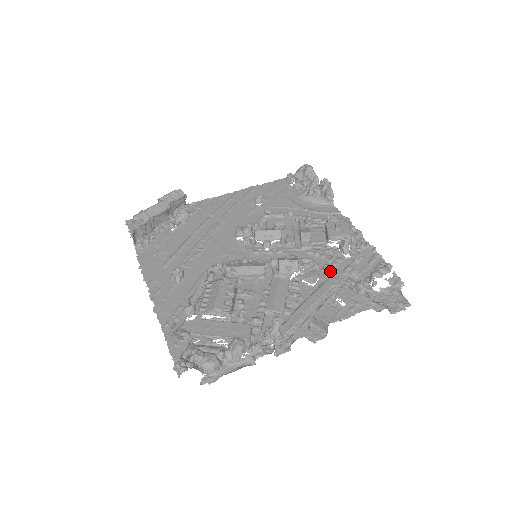
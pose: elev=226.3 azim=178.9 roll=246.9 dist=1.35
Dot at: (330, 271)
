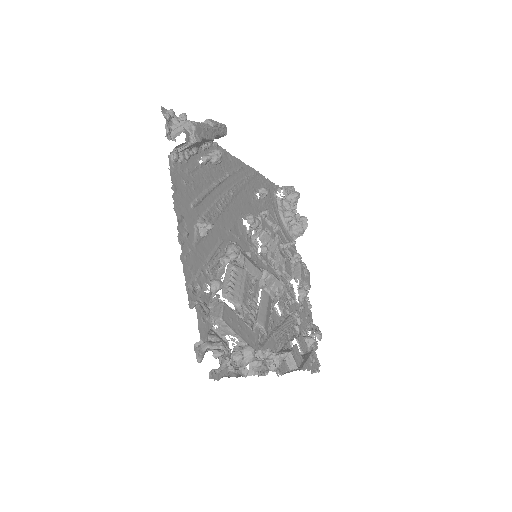
Dot at: (289, 308)
